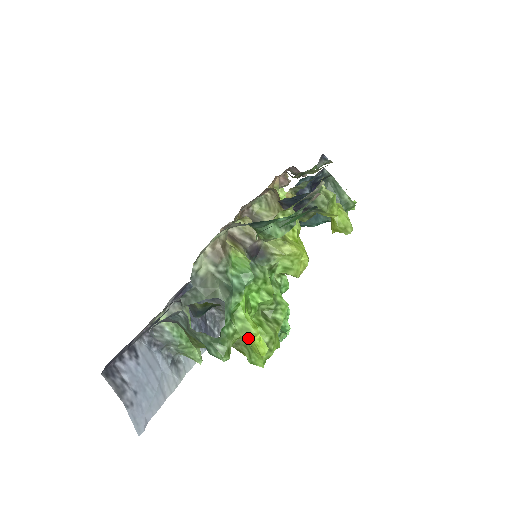
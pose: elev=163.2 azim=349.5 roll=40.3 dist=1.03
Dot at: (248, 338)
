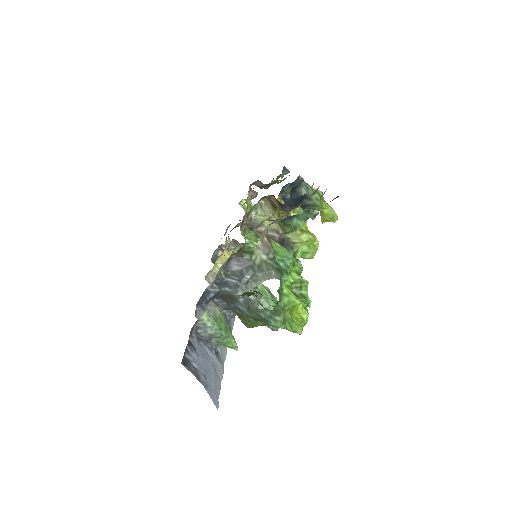
Dot at: (293, 309)
